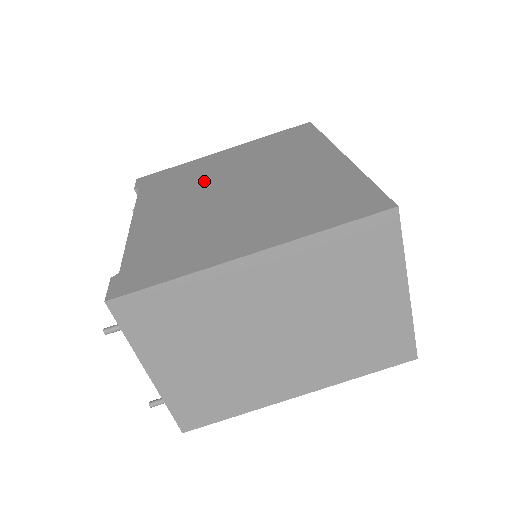
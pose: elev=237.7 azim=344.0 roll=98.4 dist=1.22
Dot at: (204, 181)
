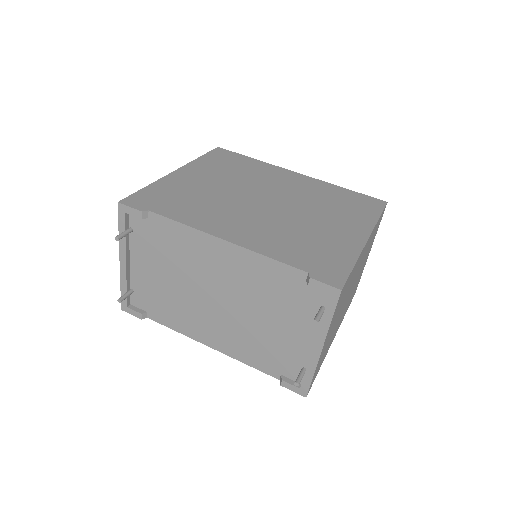
Dot at: (222, 198)
